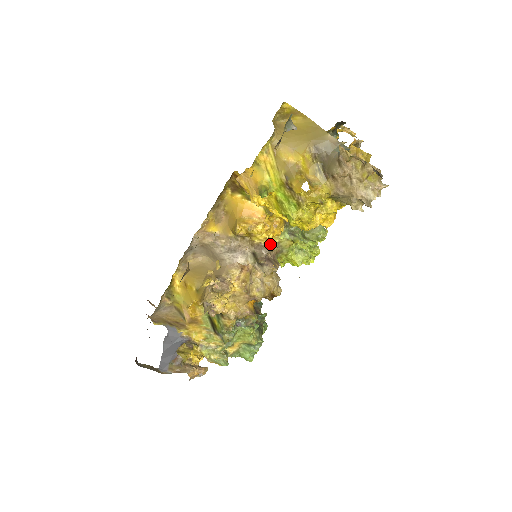
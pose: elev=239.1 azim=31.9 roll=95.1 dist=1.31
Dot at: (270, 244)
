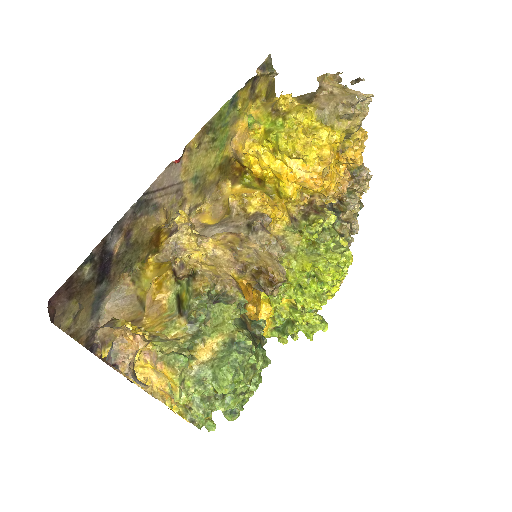
Dot at: (268, 214)
